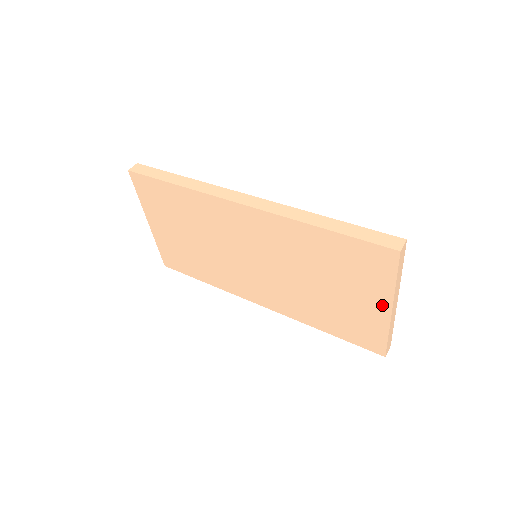
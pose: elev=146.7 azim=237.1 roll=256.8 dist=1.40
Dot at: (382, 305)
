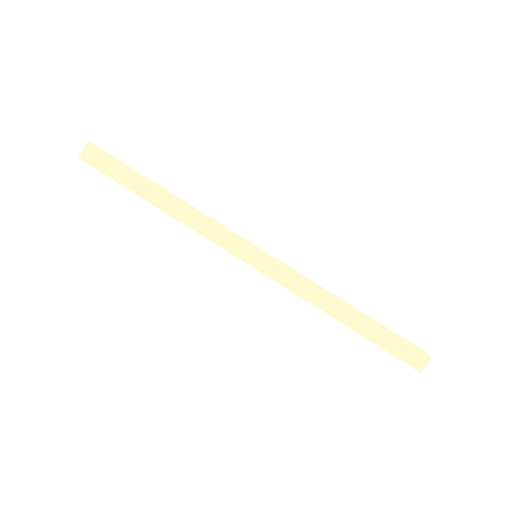
Dot at: occluded
